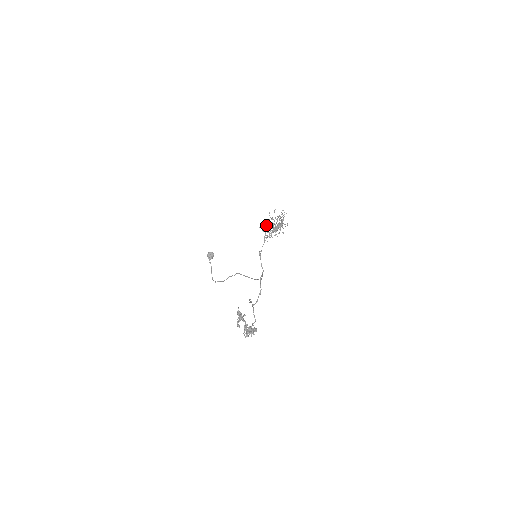
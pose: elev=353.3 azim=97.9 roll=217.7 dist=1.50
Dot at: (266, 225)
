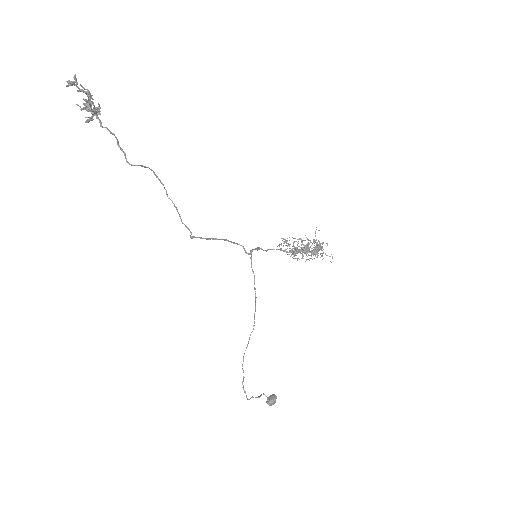
Dot at: occluded
